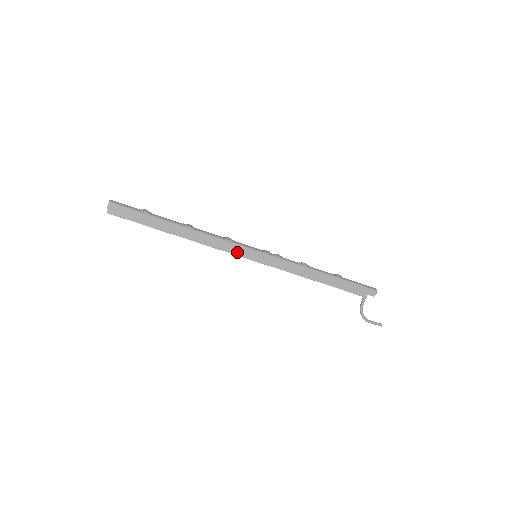
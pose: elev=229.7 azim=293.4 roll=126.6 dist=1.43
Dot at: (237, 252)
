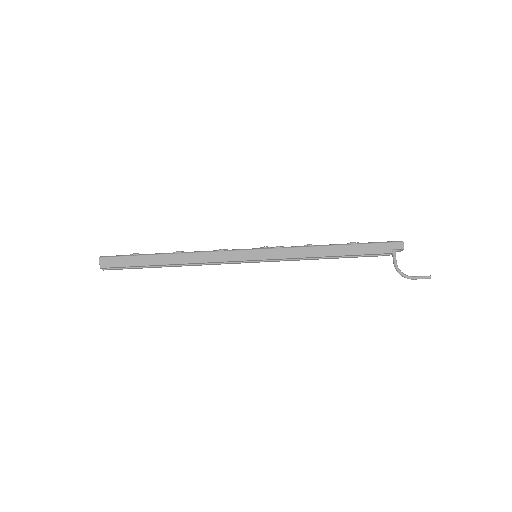
Dot at: (234, 258)
